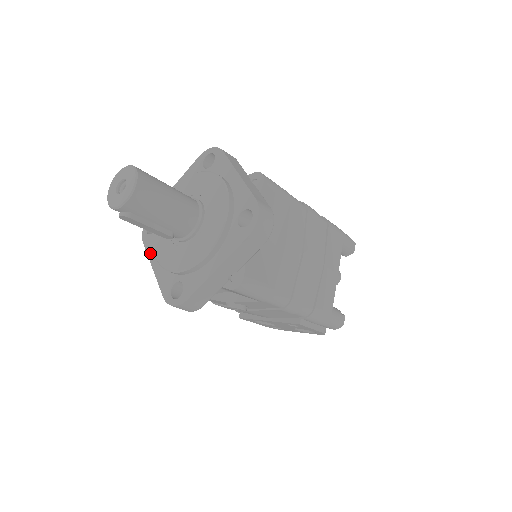
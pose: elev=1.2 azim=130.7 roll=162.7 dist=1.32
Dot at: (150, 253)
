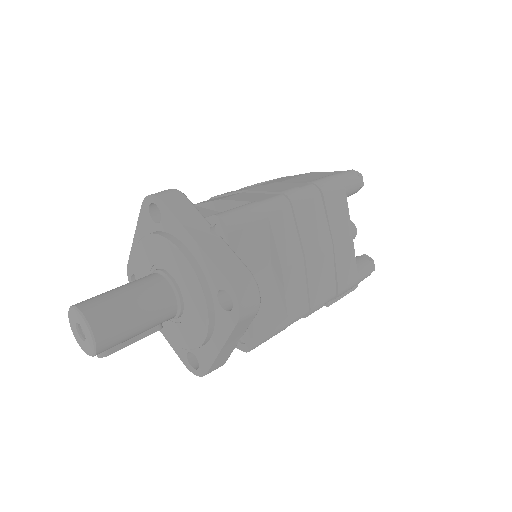
Dot at: occluded
